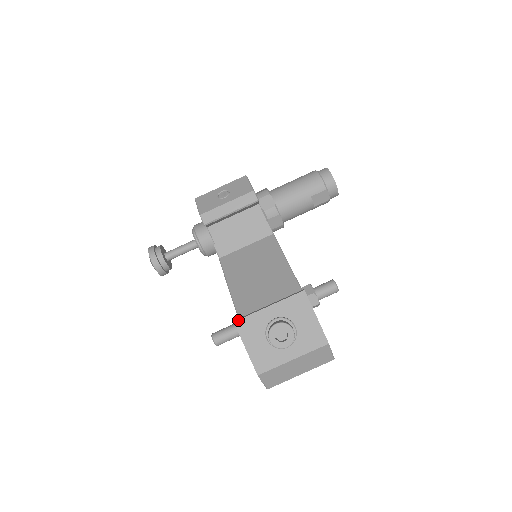
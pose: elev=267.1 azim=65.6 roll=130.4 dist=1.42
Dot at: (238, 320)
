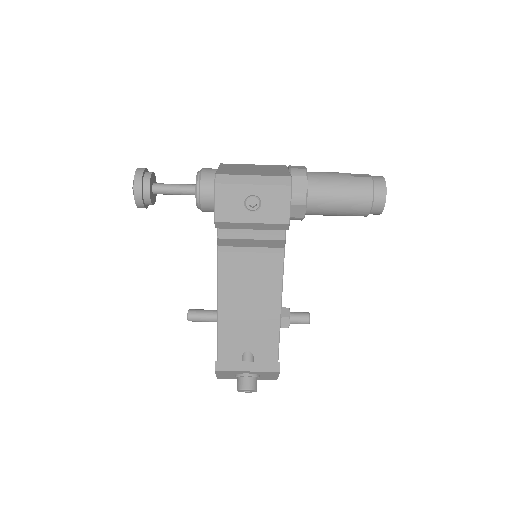
Dot at: (219, 371)
